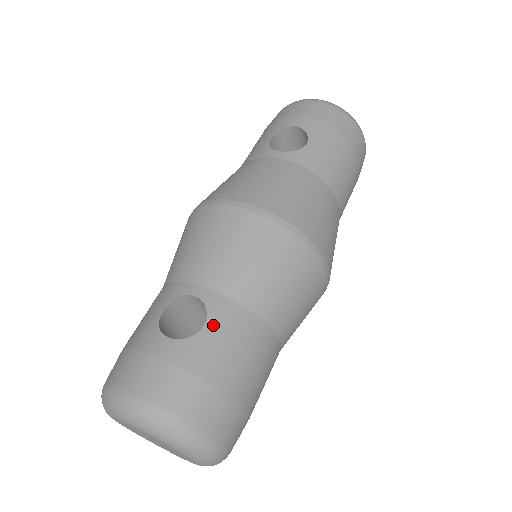
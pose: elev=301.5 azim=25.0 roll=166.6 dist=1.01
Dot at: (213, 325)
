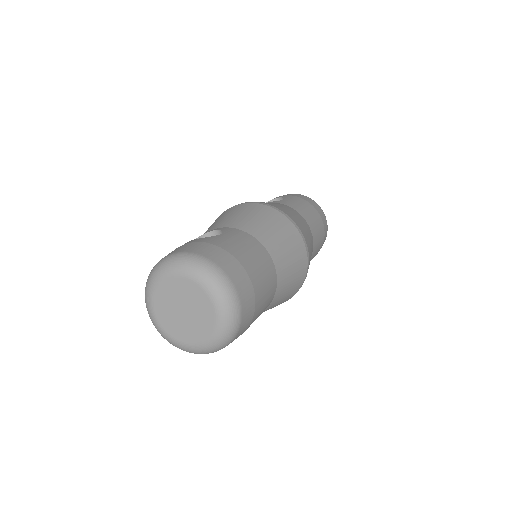
Dot at: (227, 234)
